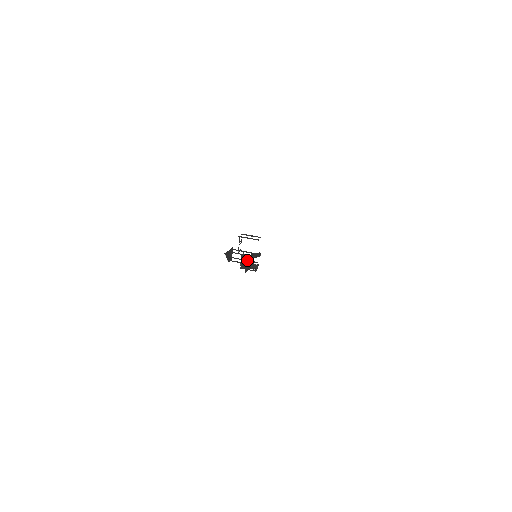
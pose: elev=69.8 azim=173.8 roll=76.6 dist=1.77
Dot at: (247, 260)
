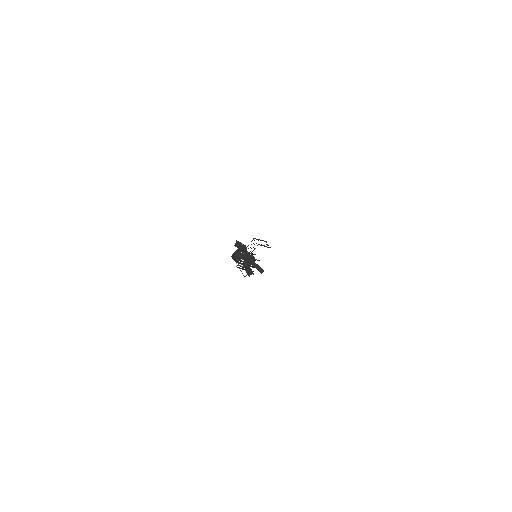
Dot at: (245, 245)
